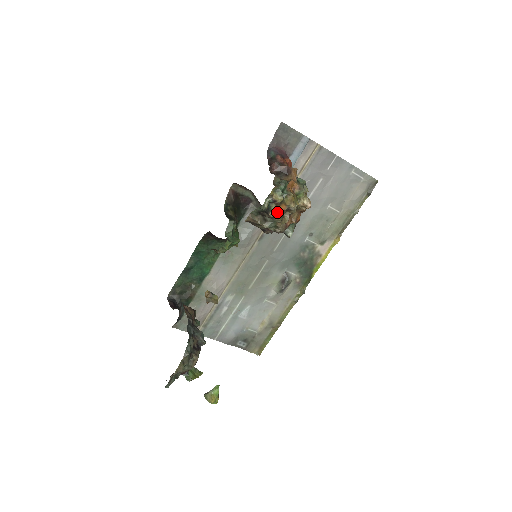
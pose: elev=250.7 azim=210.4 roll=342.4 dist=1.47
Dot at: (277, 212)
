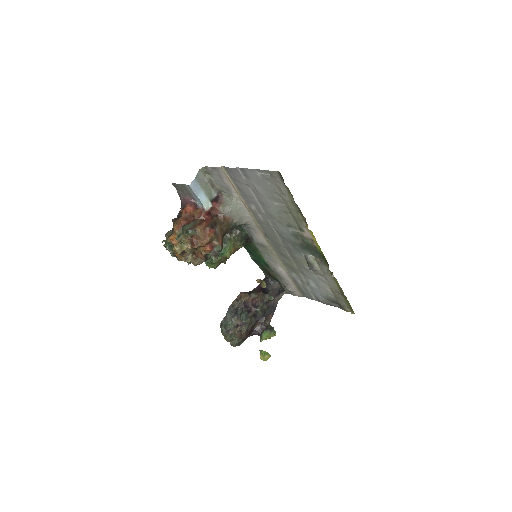
Dot at: (179, 257)
